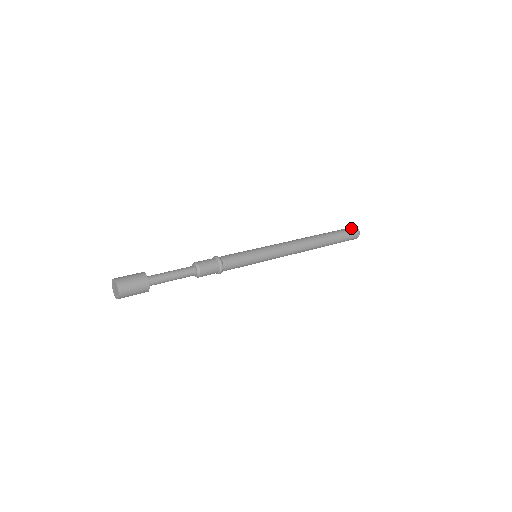
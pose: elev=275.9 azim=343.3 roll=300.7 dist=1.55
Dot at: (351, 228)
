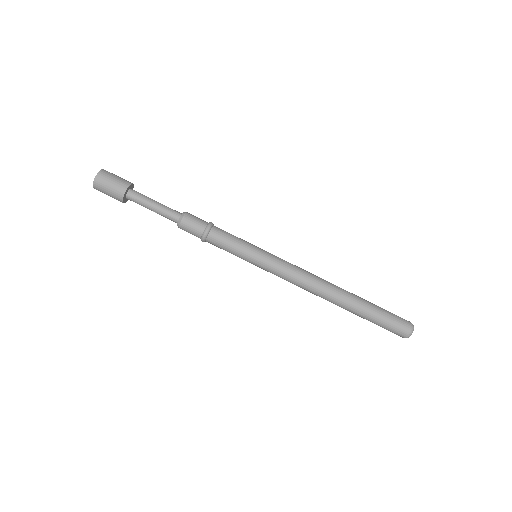
Dot at: (404, 322)
